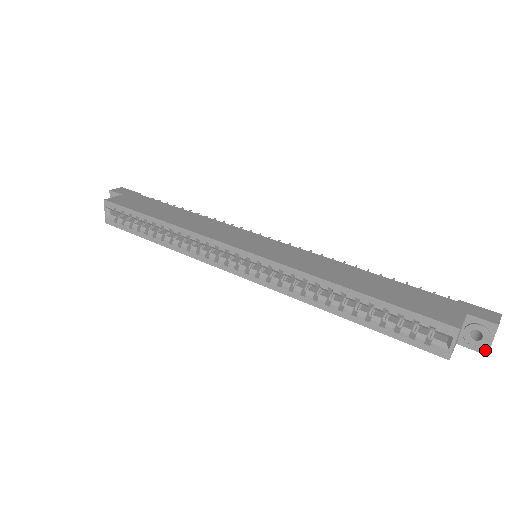
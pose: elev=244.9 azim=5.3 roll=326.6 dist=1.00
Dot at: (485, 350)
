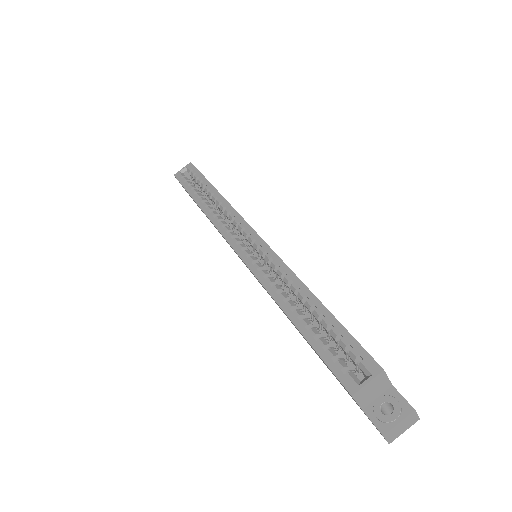
Dot at: (385, 429)
